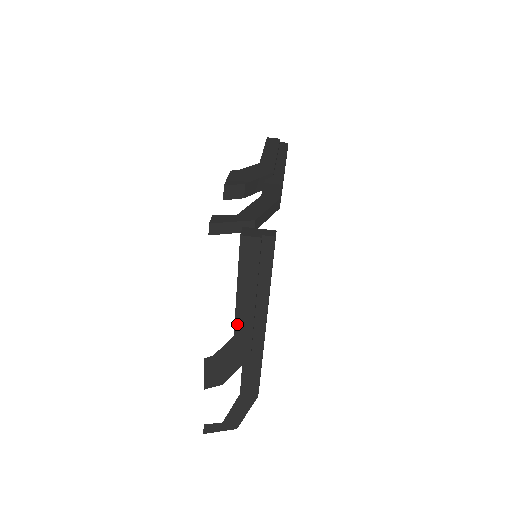
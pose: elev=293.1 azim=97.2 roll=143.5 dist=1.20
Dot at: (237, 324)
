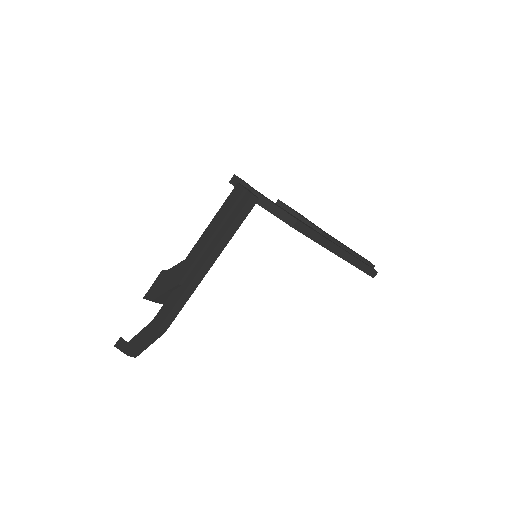
Dot at: (193, 251)
